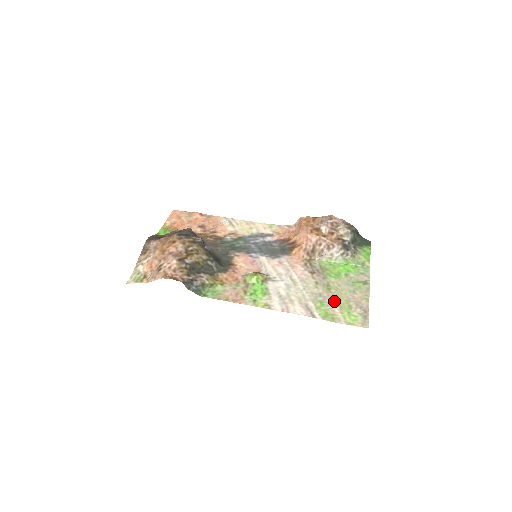
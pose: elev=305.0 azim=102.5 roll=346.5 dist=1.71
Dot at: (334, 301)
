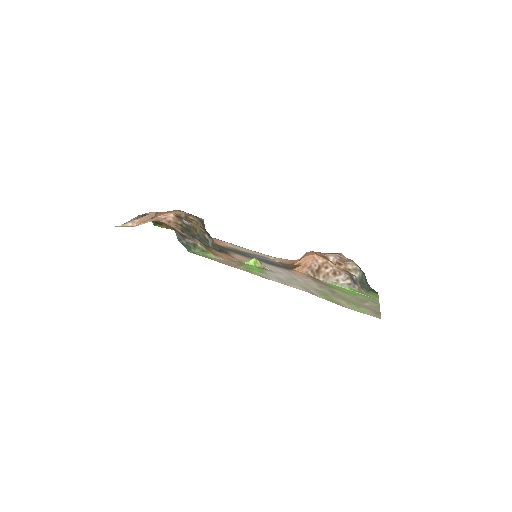
Dot at: (340, 298)
